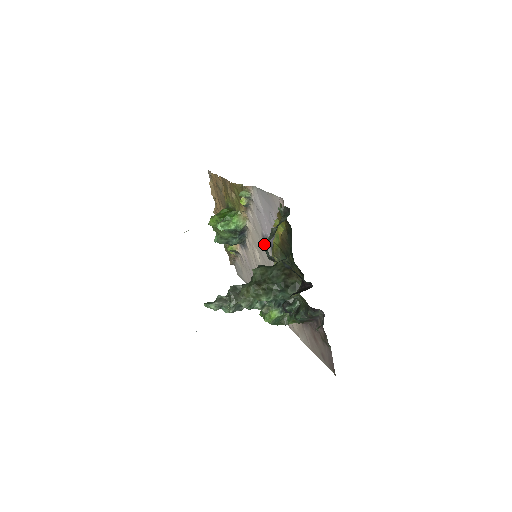
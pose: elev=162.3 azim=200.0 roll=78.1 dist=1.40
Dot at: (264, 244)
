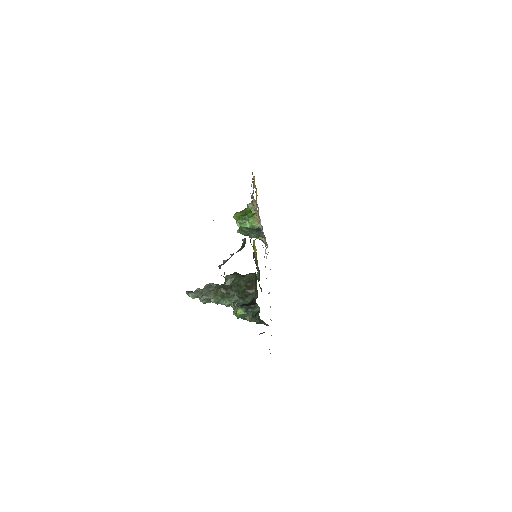
Dot at: (219, 266)
